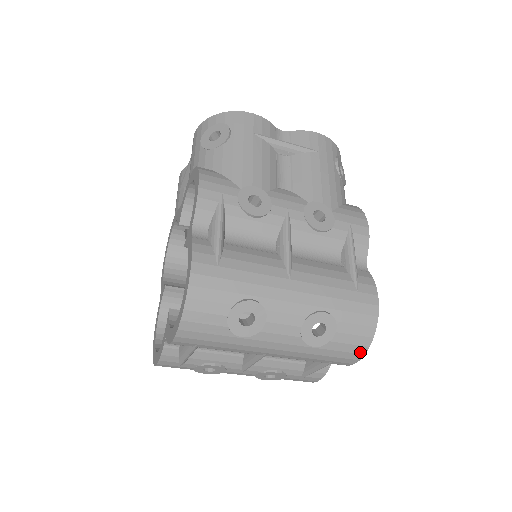
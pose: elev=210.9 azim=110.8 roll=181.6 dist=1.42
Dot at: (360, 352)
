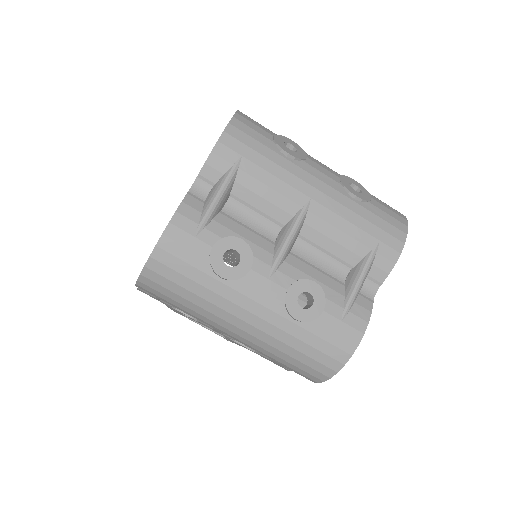
Dot at: (401, 229)
